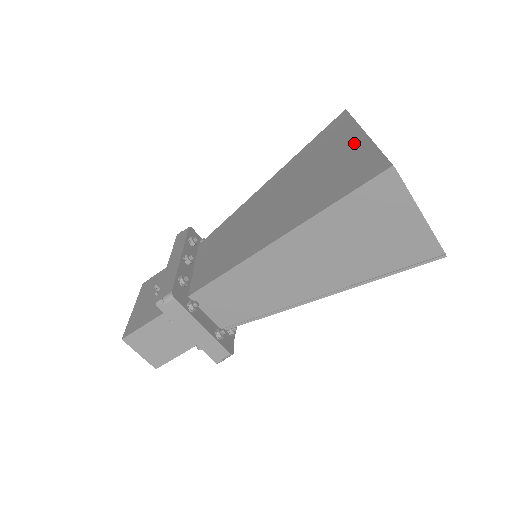
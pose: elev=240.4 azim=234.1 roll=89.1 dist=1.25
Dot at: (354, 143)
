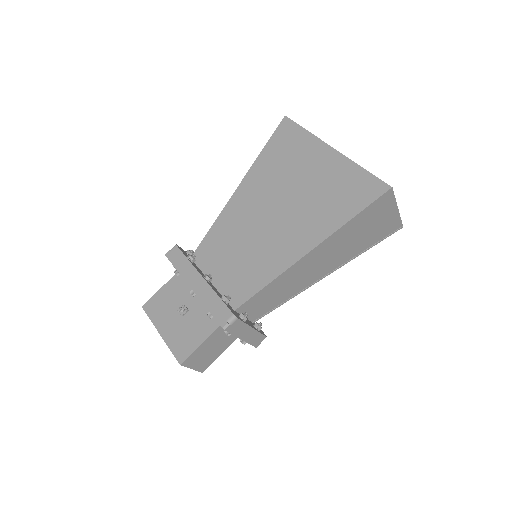
Dot at: (330, 159)
